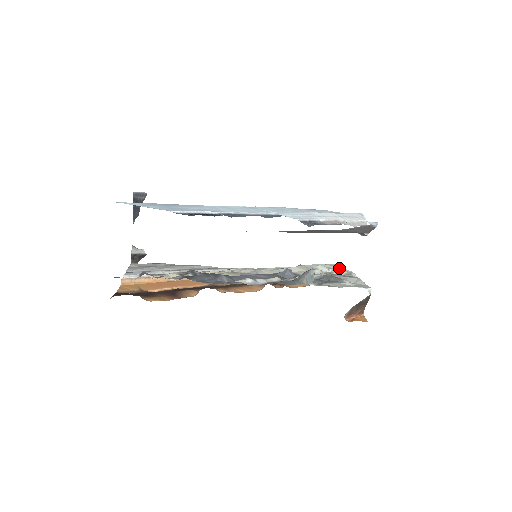
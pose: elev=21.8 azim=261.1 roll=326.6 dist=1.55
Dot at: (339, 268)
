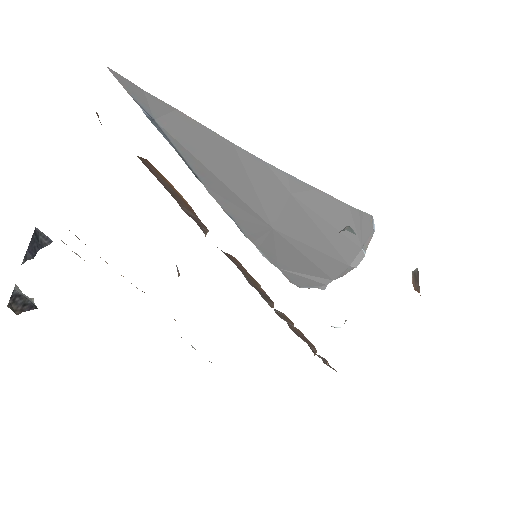
Dot at: occluded
